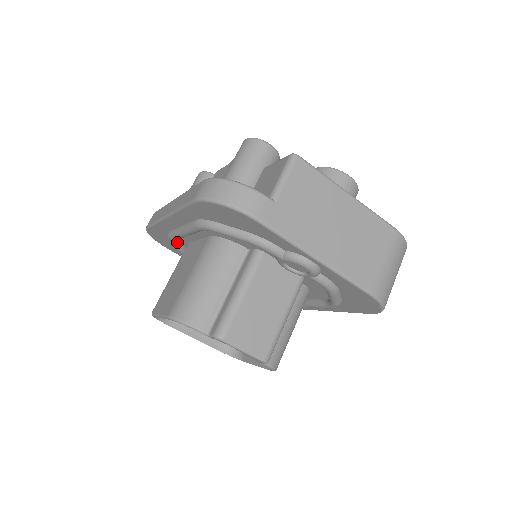
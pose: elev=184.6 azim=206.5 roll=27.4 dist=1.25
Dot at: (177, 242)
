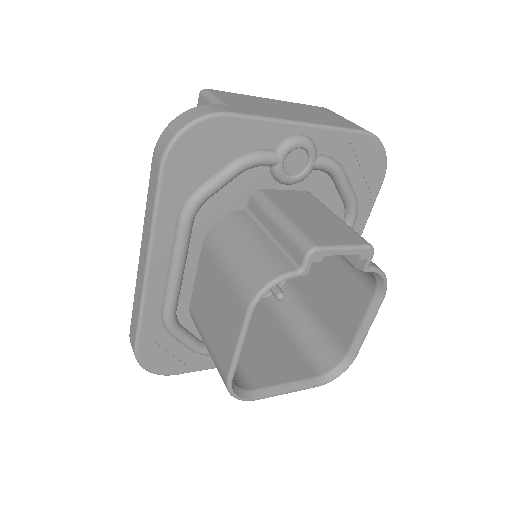
Dot at: (178, 323)
